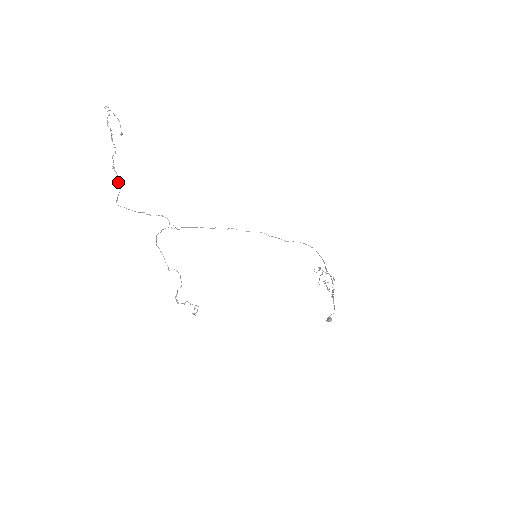
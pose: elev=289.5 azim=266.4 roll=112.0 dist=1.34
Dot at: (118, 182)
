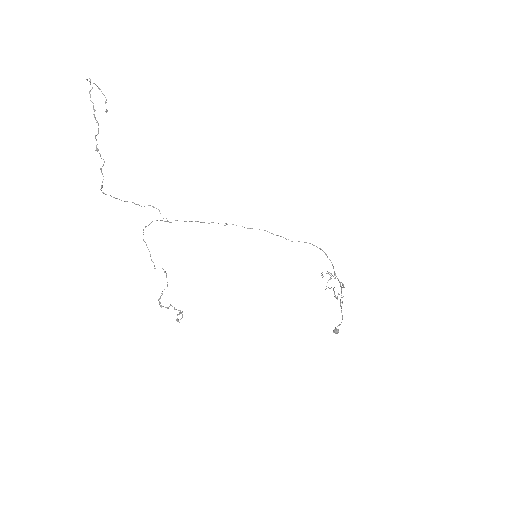
Dot at: (102, 166)
